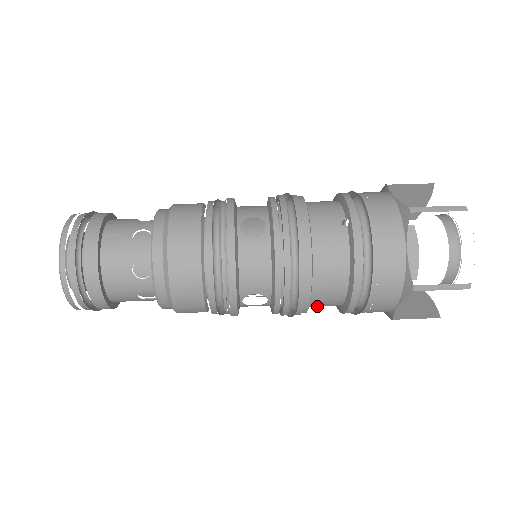
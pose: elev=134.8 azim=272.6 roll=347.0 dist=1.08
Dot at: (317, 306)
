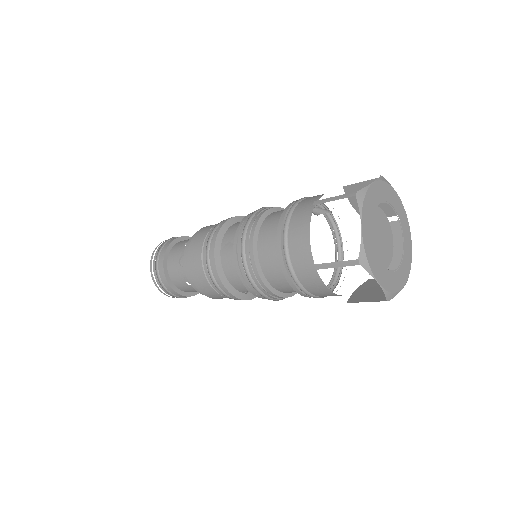
Dot at: (265, 260)
